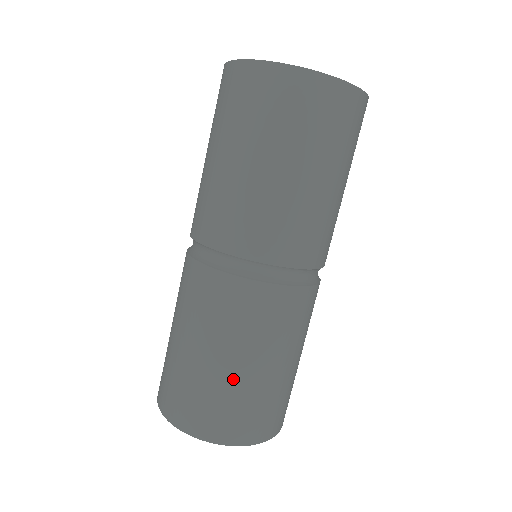
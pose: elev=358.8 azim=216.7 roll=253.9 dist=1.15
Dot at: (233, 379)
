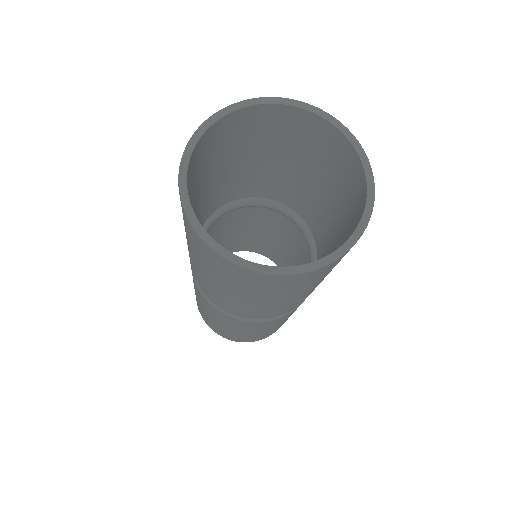
Dot at: (207, 316)
